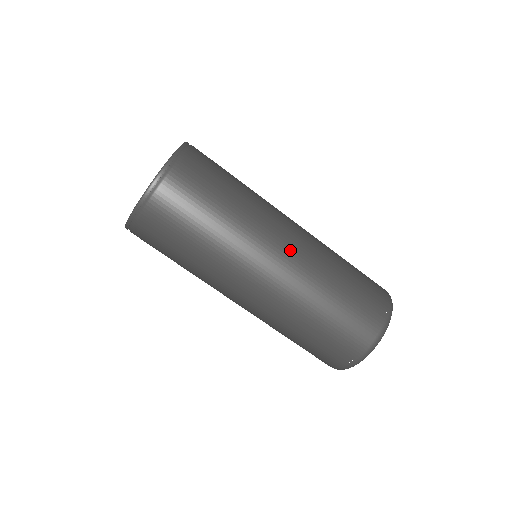
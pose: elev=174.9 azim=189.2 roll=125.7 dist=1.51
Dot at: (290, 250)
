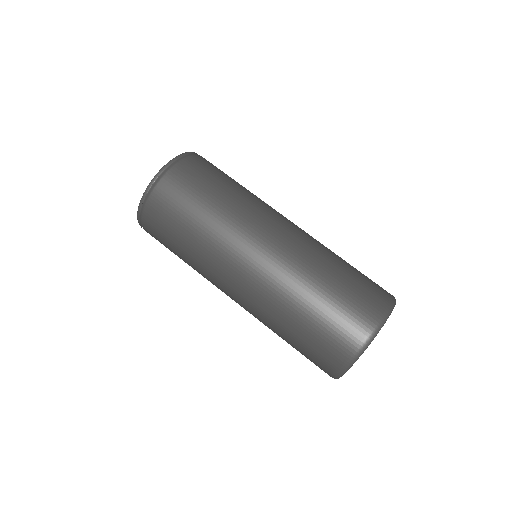
Dot at: occluded
